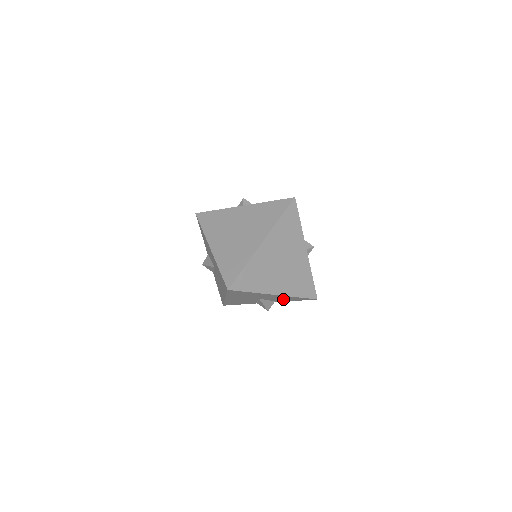
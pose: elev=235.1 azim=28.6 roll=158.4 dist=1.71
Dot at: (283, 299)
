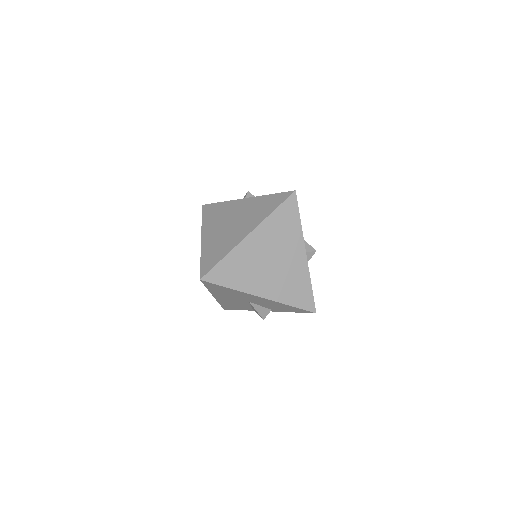
Dot at: (277, 307)
